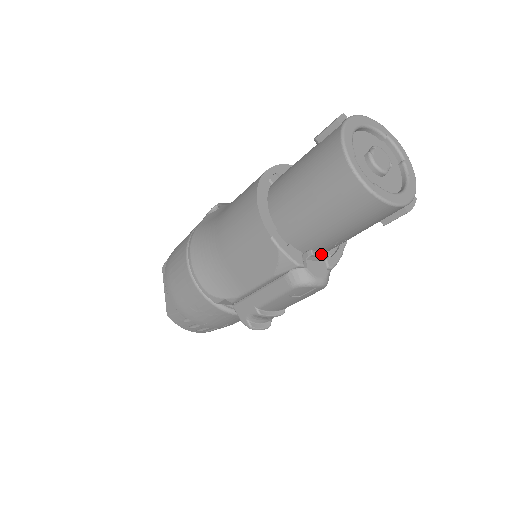
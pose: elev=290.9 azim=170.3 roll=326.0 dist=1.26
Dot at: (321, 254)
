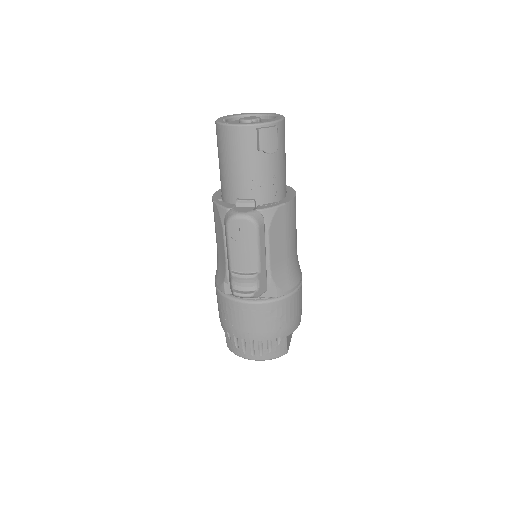
Dot at: (246, 200)
